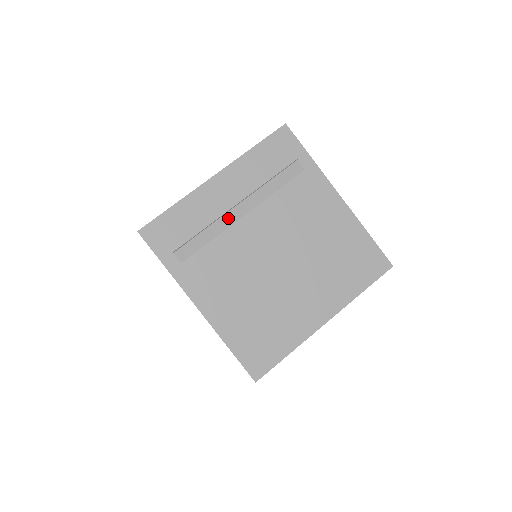
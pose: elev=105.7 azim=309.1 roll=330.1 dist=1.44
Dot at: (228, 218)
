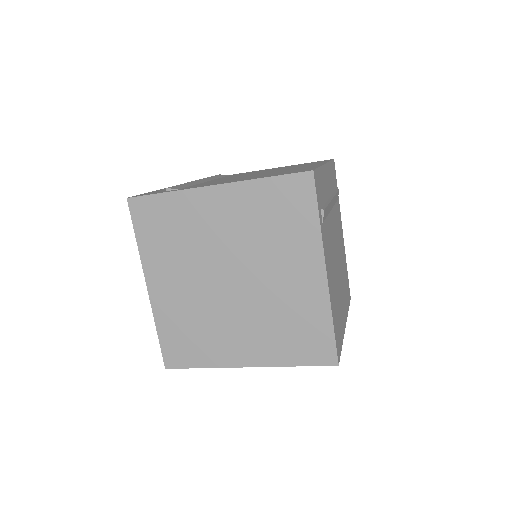
Dot at: (196, 182)
